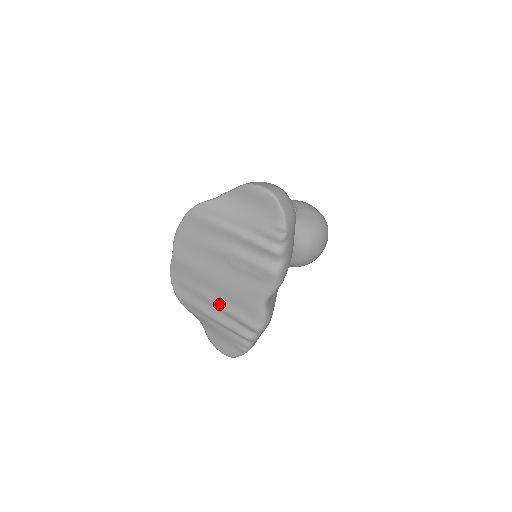
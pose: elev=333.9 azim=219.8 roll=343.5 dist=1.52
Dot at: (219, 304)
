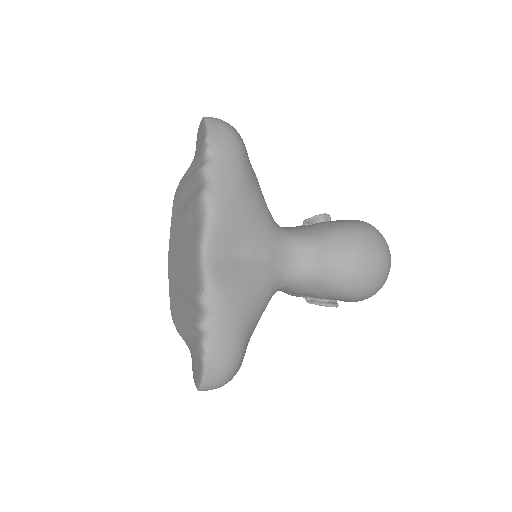
Dot at: (183, 291)
